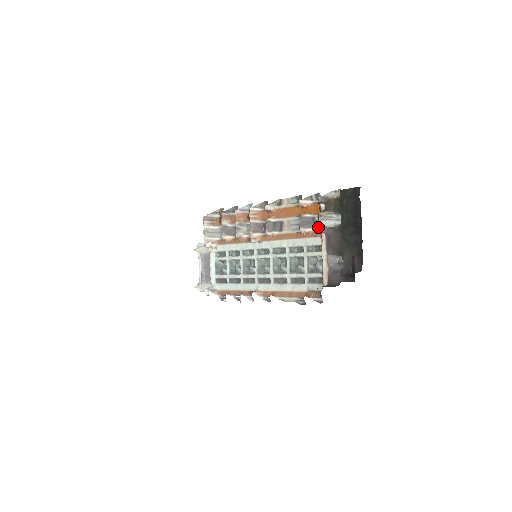
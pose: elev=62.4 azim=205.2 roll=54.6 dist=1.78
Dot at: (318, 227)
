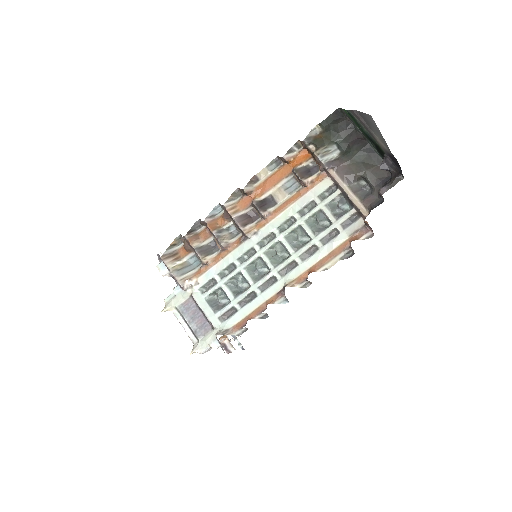
Dot at: (321, 167)
